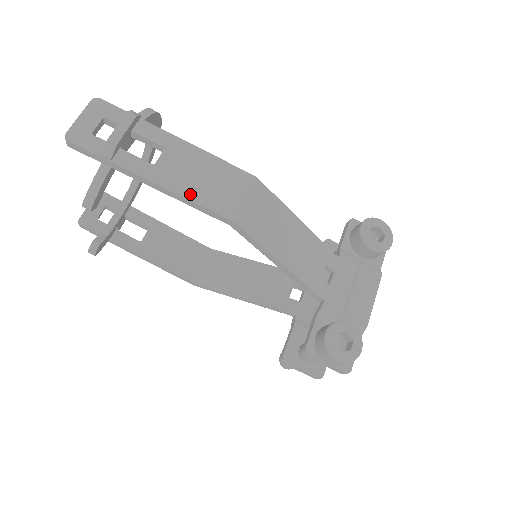
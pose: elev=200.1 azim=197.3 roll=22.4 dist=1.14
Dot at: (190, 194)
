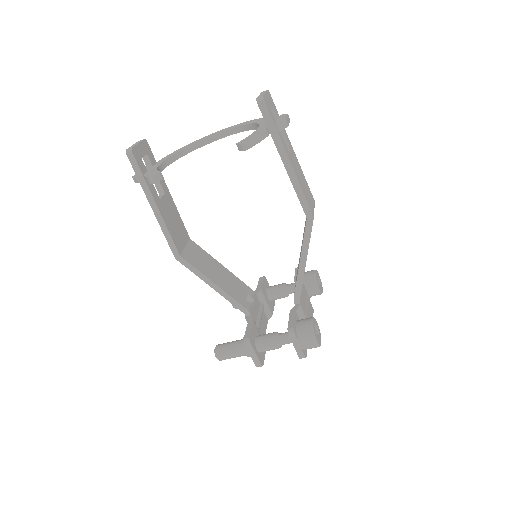
Dot at: (301, 185)
